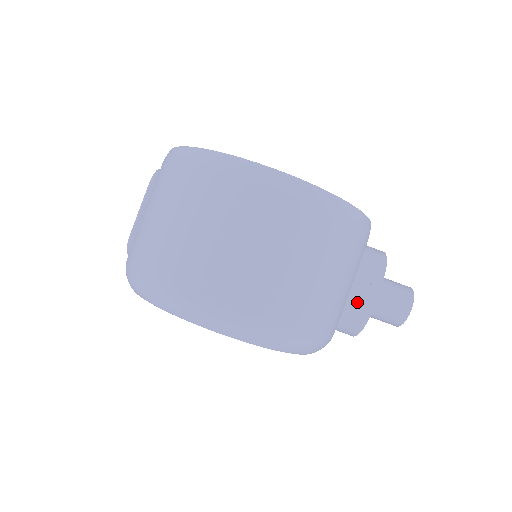
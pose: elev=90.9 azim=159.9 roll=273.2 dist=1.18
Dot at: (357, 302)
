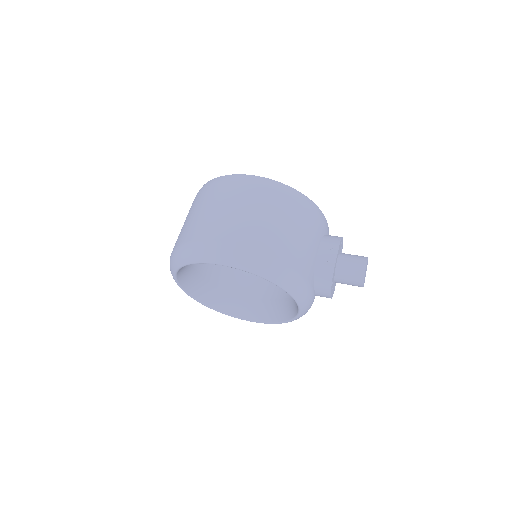
Dot at: (323, 262)
